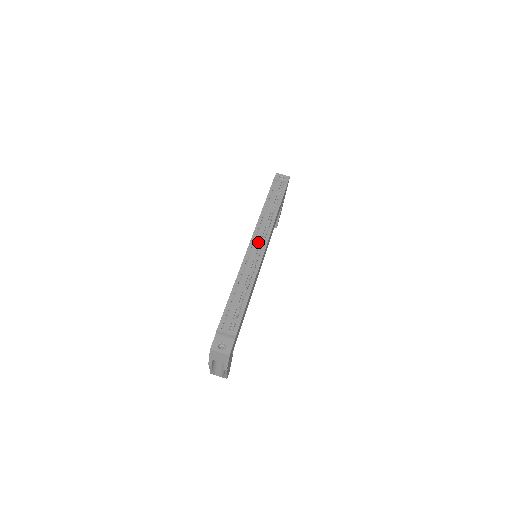
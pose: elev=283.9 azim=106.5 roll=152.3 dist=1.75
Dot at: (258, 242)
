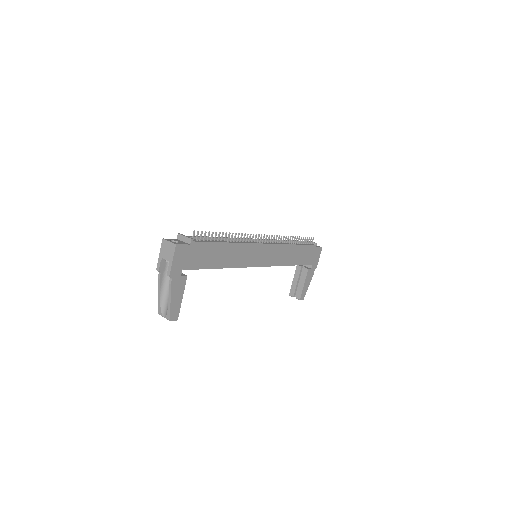
Dot at: occluded
